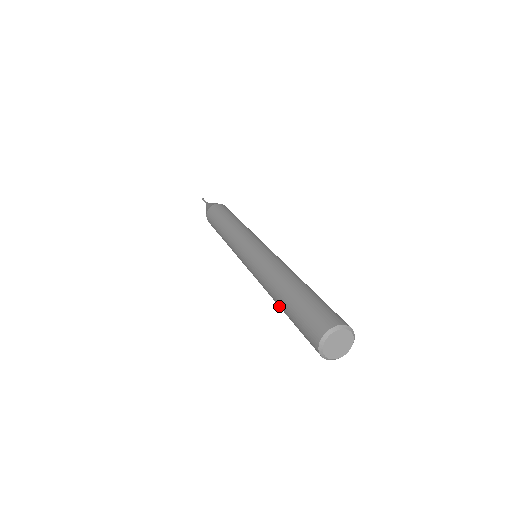
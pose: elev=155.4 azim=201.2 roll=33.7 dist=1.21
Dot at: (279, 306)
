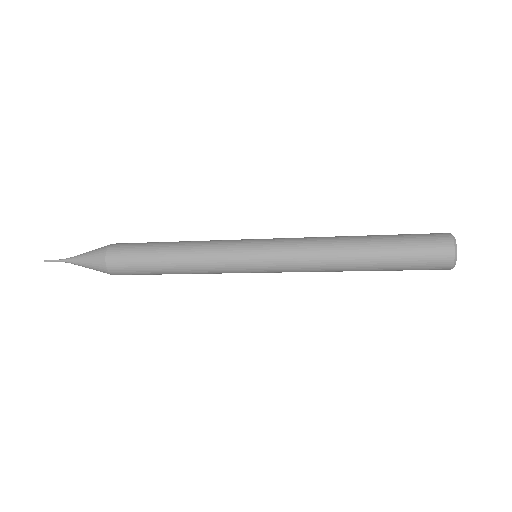
Dot at: (360, 270)
